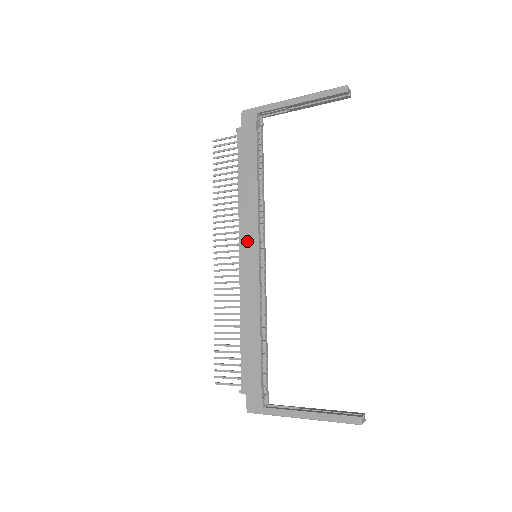
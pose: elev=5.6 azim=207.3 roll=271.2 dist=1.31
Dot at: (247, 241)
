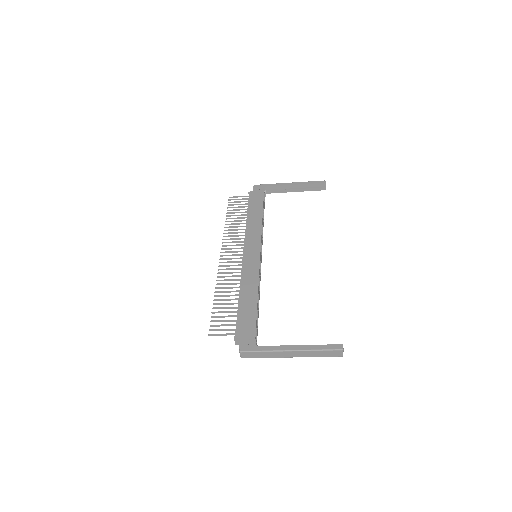
Dot at: (251, 245)
